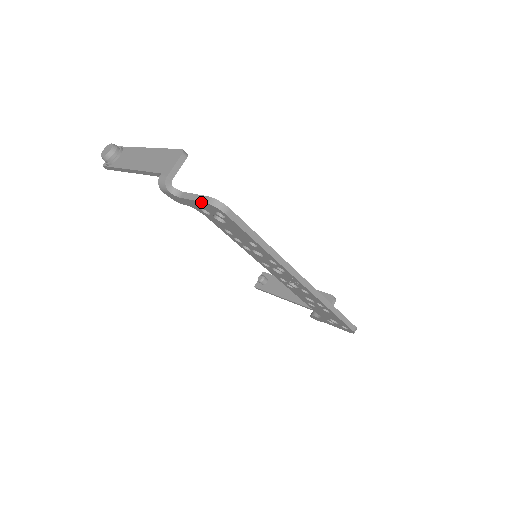
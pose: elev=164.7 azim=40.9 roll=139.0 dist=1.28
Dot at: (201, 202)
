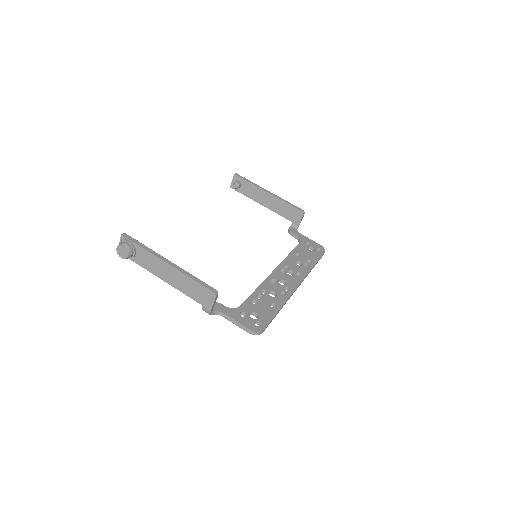
Dot at: (244, 330)
